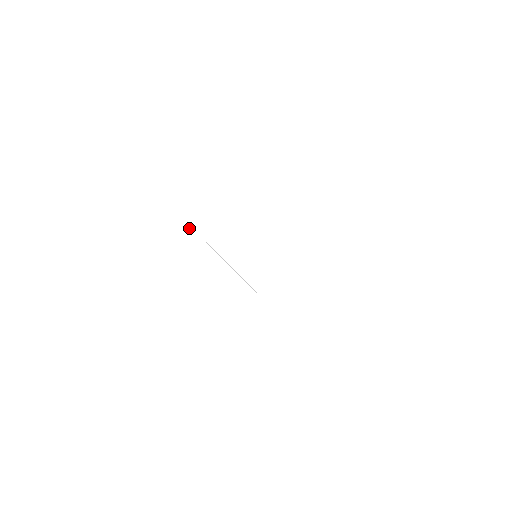
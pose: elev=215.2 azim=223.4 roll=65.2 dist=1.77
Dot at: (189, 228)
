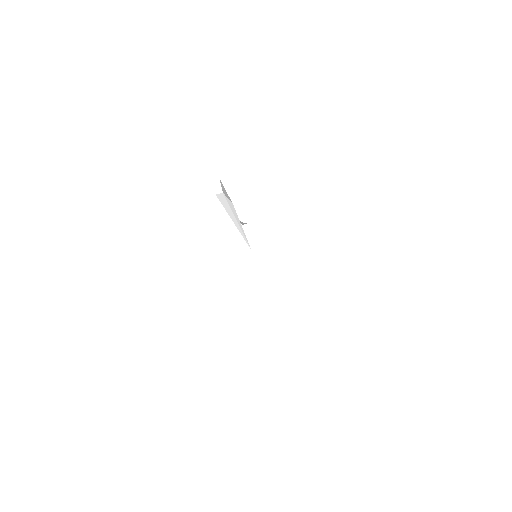
Dot at: (222, 196)
